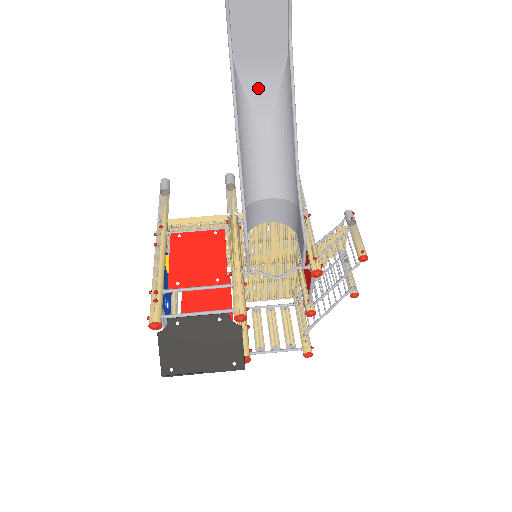
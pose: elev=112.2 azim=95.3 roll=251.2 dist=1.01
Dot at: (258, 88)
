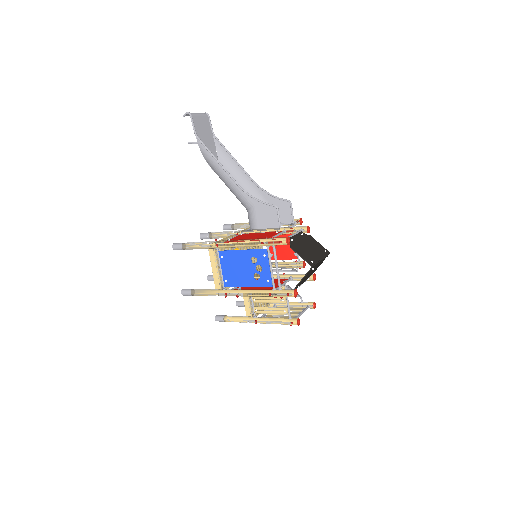
Dot at: occluded
